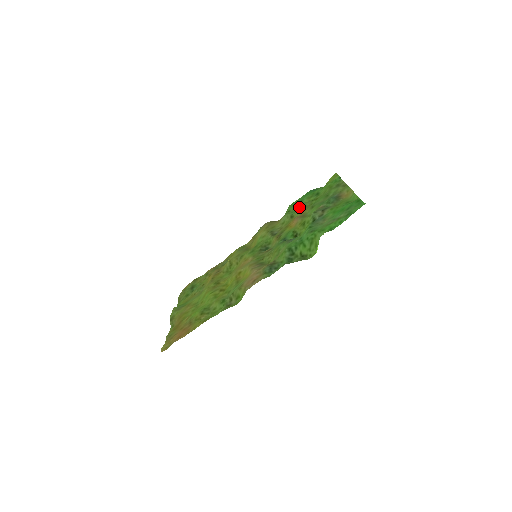
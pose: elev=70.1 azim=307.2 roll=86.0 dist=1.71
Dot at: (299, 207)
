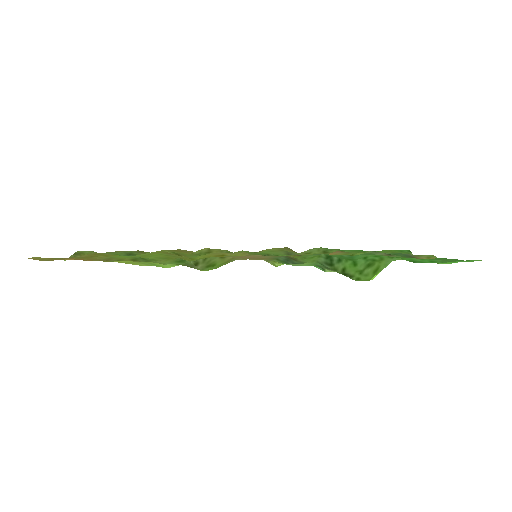
Dot at: occluded
